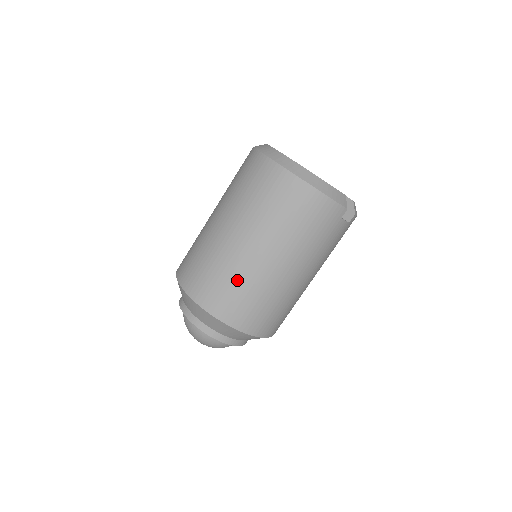
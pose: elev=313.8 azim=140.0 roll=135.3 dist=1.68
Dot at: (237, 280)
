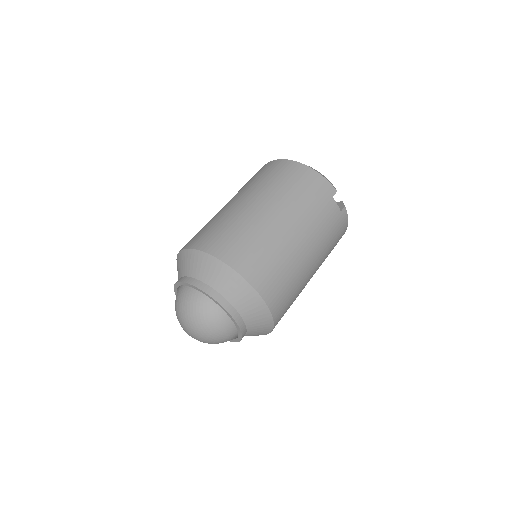
Dot at: (238, 226)
